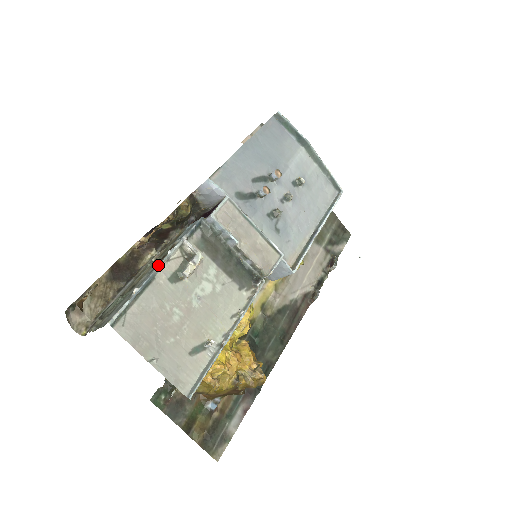
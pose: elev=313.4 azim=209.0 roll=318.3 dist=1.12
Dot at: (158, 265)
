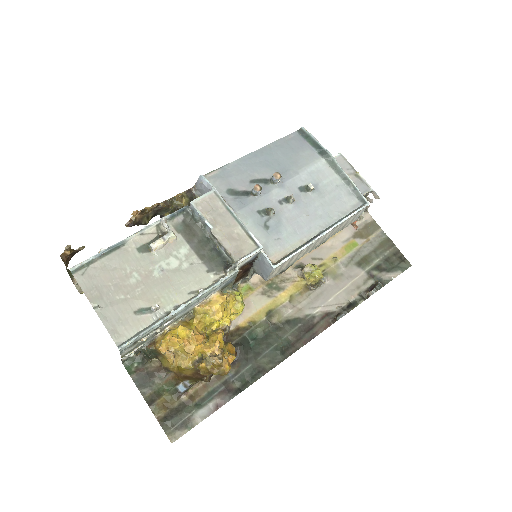
Dot at: occluded
